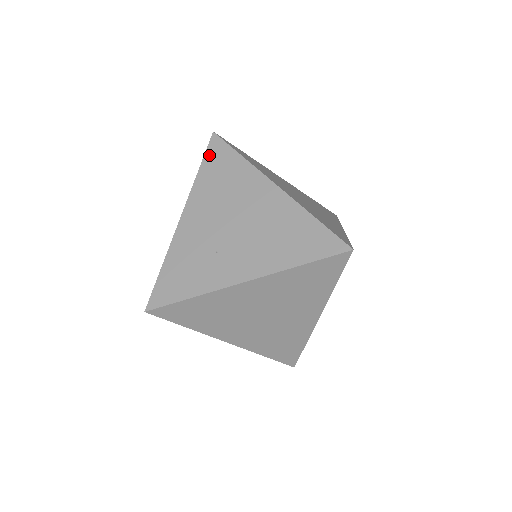
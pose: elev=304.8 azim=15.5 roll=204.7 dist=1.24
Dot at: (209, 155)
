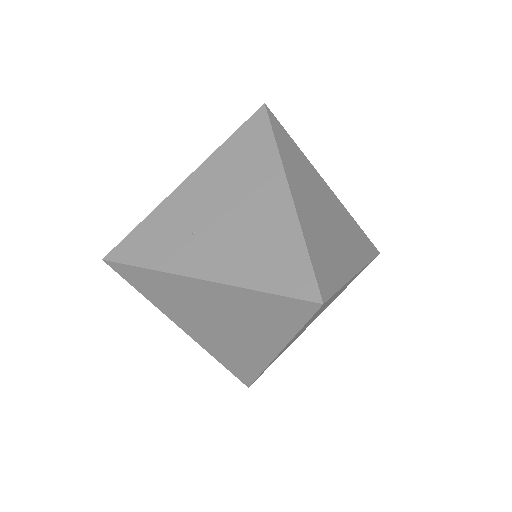
Dot at: (246, 127)
